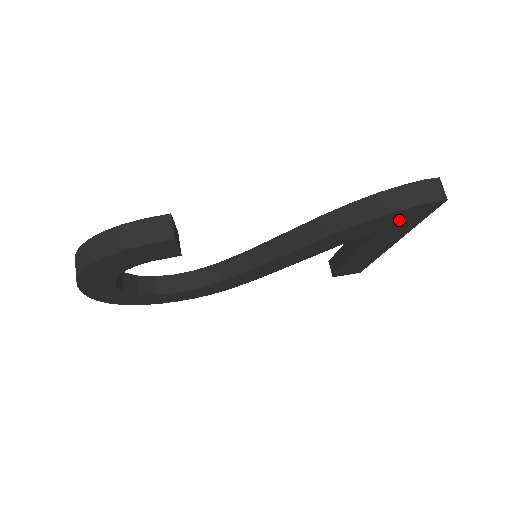
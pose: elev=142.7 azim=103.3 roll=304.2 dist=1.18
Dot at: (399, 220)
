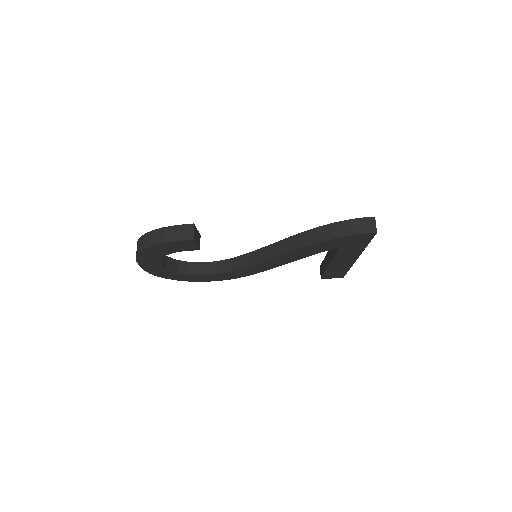
Dot at: (348, 243)
